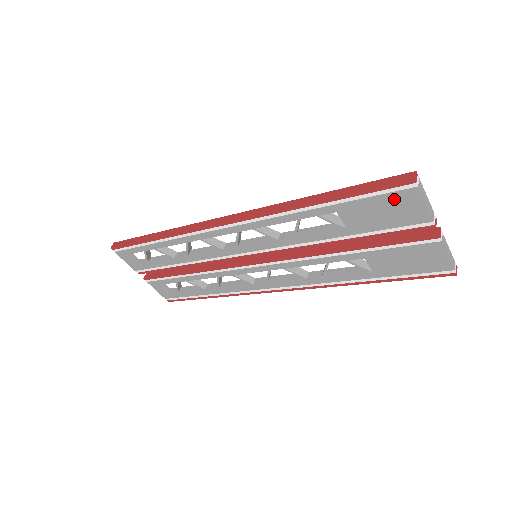
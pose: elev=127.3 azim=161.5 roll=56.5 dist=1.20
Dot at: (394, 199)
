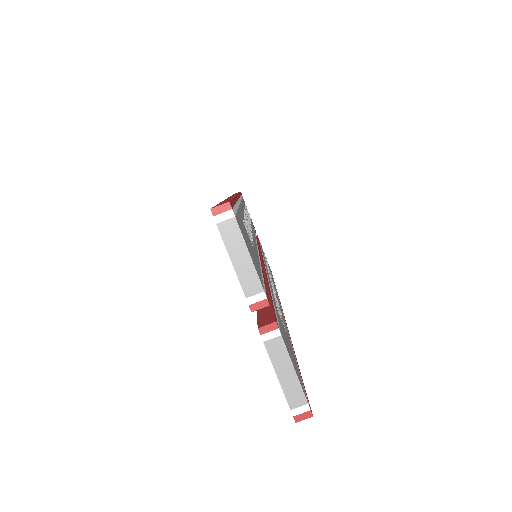
Dot at: occluded
